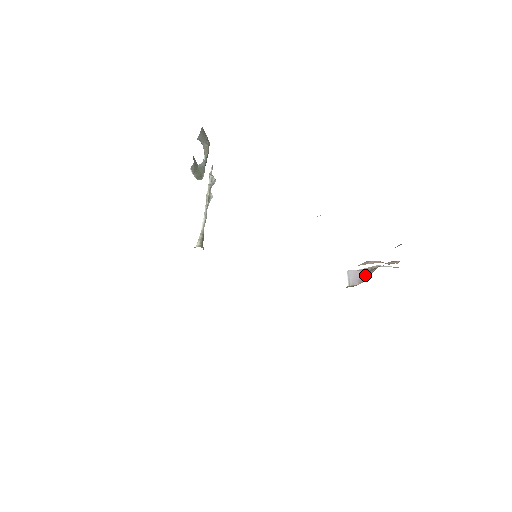
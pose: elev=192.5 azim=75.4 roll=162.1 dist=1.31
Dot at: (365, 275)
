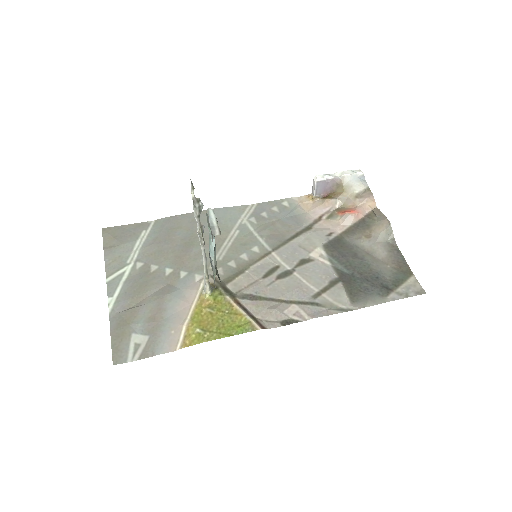
Dot at: (337, 202)
